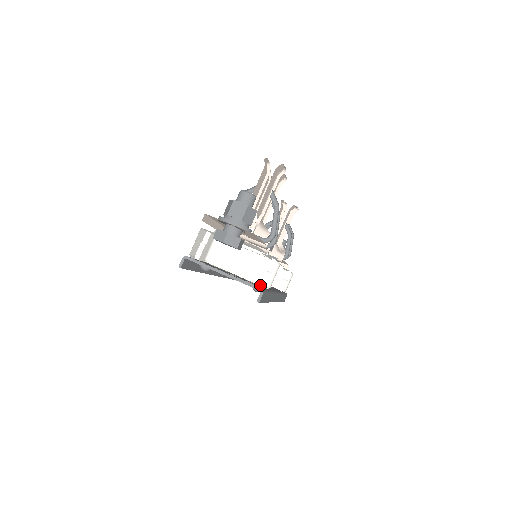
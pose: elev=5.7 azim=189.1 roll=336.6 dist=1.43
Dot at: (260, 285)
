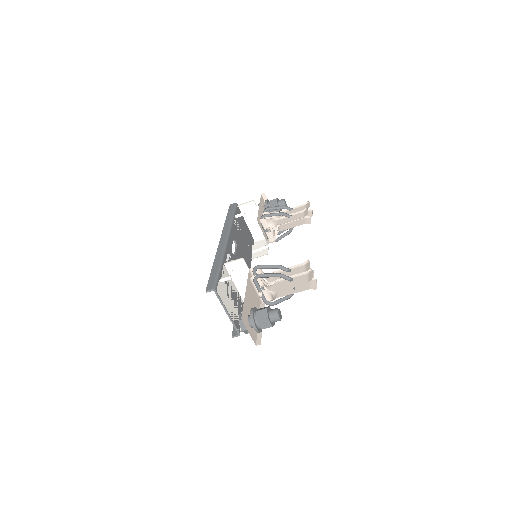
Dot at: (242, 298)
